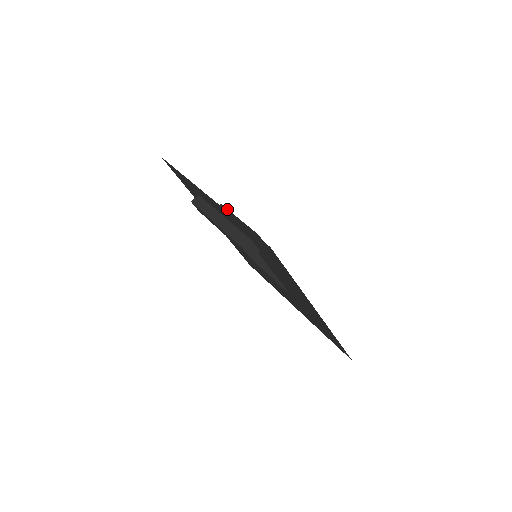
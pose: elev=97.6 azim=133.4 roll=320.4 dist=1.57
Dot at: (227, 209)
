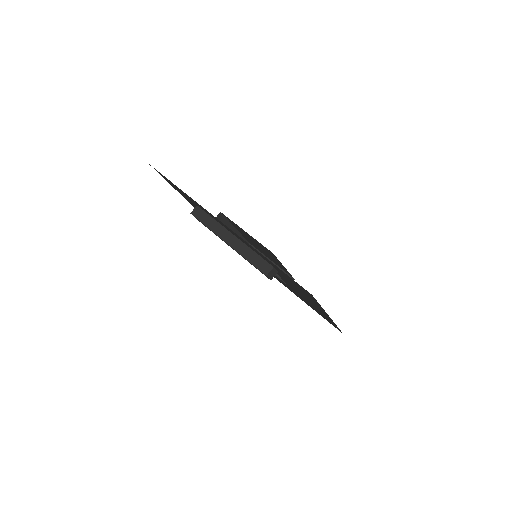
Dot at: (229, 219)
